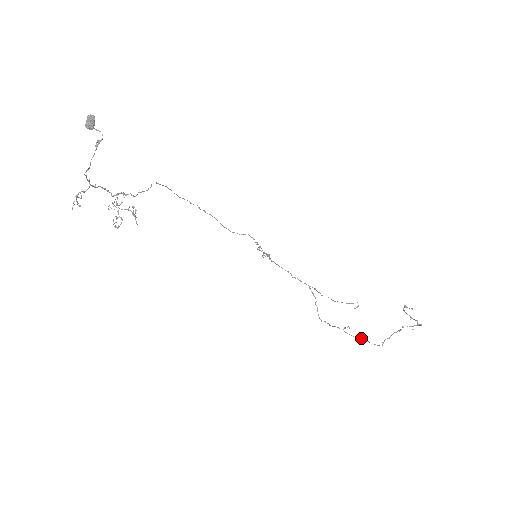
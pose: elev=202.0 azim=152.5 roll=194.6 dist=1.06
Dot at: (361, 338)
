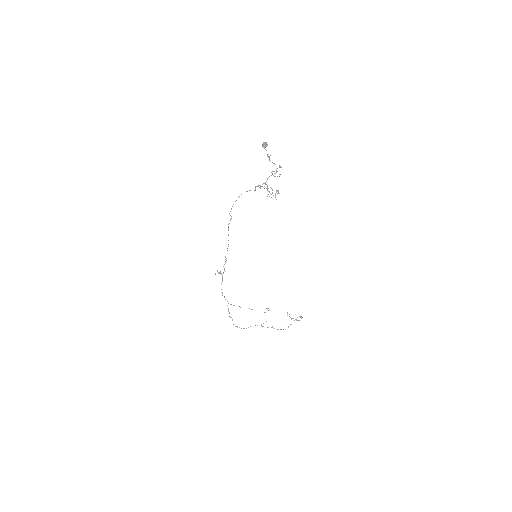
Dot at: (274, 328)
